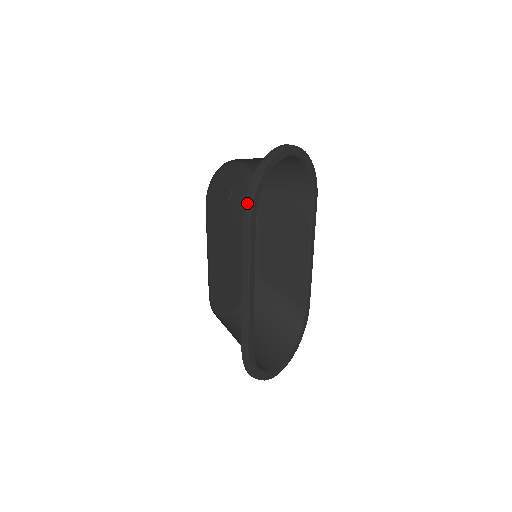
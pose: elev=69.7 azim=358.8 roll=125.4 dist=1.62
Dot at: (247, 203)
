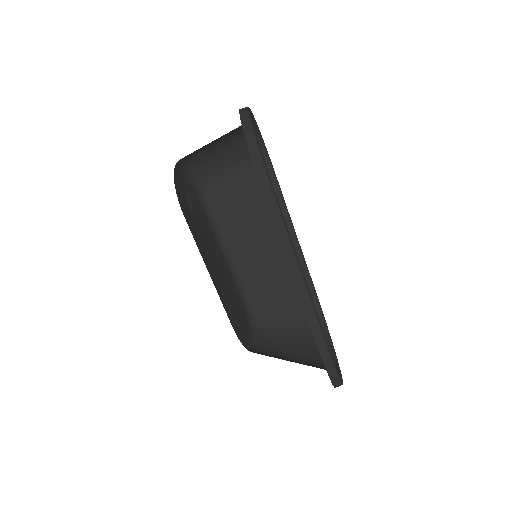
Dot at: (258, 168)
